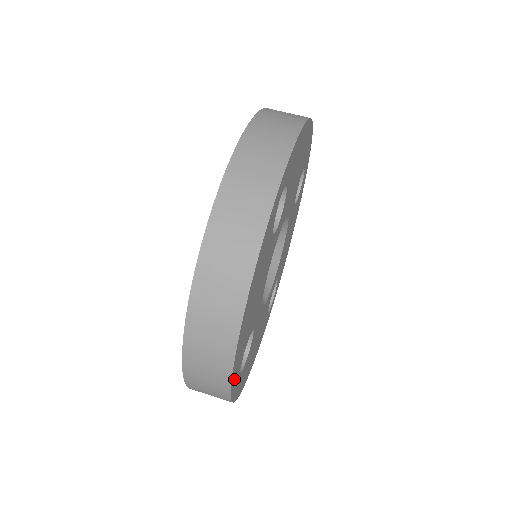
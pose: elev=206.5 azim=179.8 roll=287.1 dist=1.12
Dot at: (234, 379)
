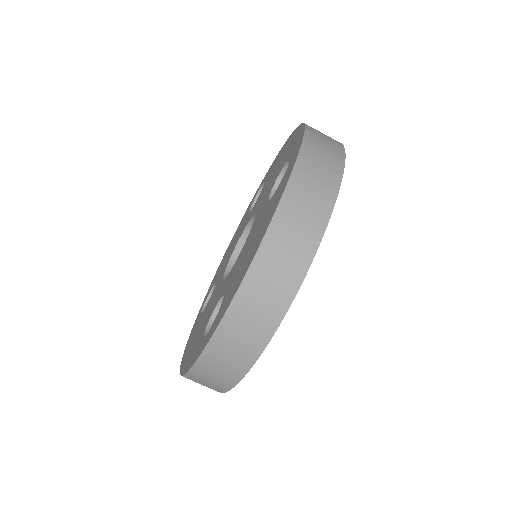
Dot at: occluded
